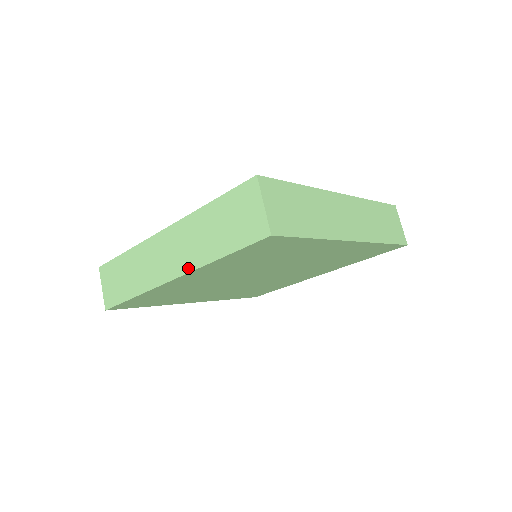
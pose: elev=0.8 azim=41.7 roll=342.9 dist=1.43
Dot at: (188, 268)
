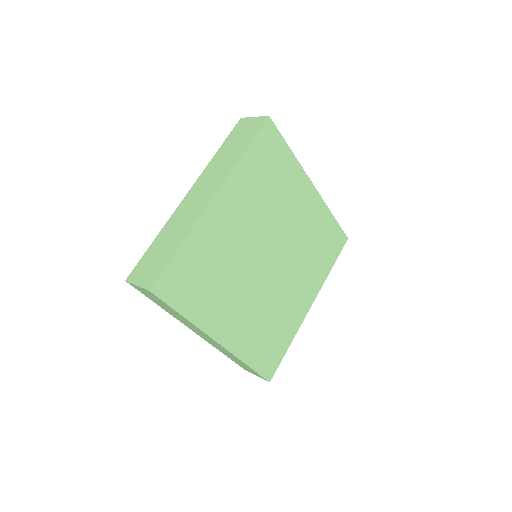
Dot at: (223, 179)
